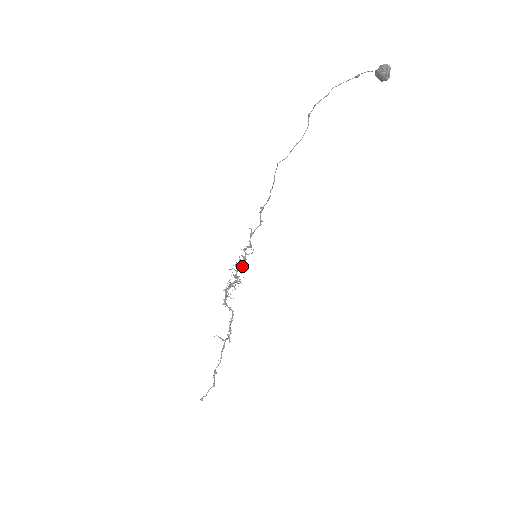
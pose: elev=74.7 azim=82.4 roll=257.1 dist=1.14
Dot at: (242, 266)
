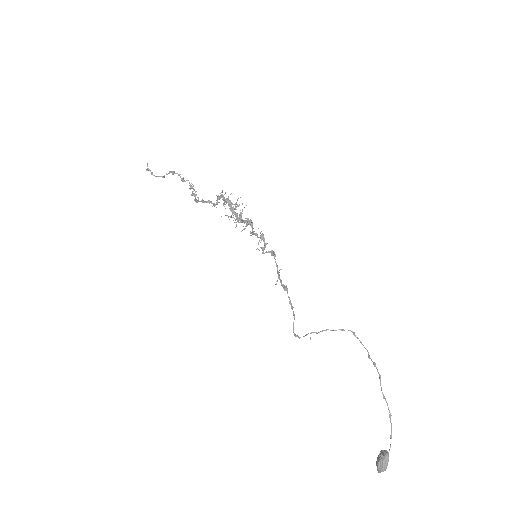
Dot at: (251, 225)
